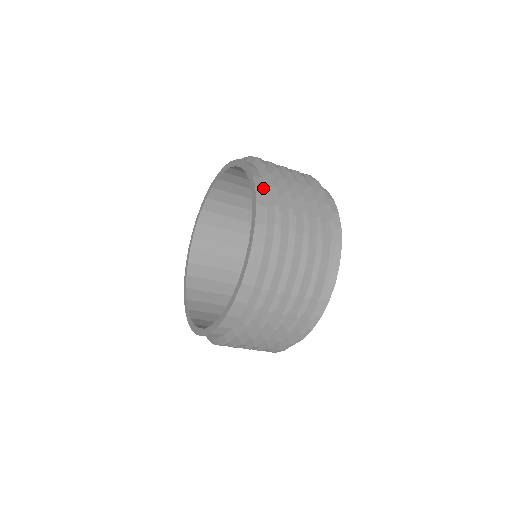
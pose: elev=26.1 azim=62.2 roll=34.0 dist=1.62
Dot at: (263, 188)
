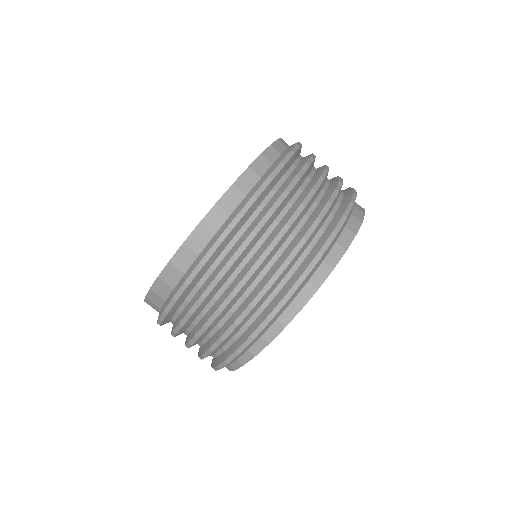
Dot at: (286, 146)
